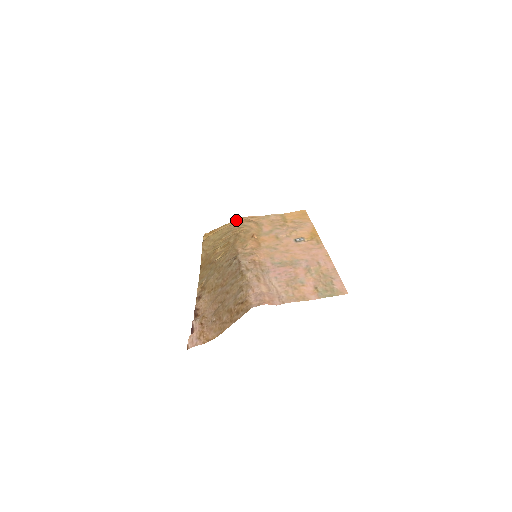
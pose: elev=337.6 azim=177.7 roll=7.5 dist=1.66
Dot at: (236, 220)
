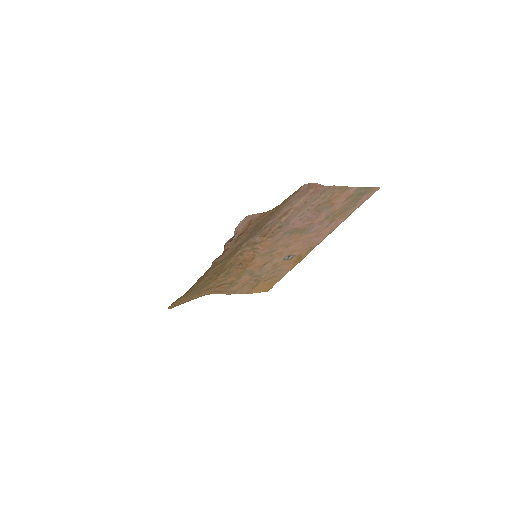
Dot at: (202, 295)
